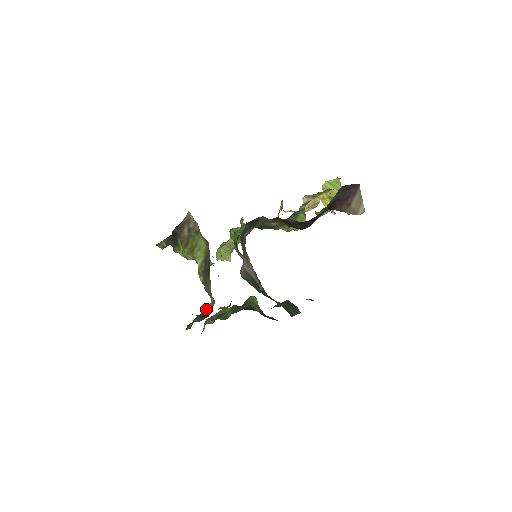
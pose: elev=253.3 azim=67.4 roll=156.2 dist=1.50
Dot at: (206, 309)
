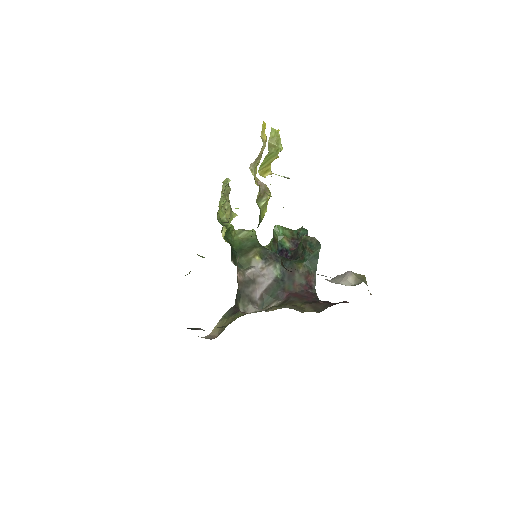
Dot at: occluded
